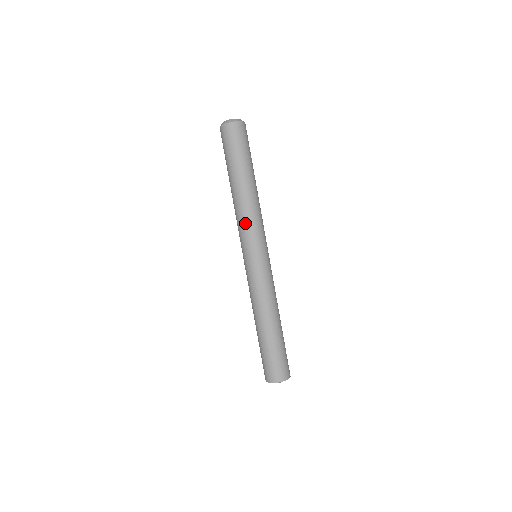
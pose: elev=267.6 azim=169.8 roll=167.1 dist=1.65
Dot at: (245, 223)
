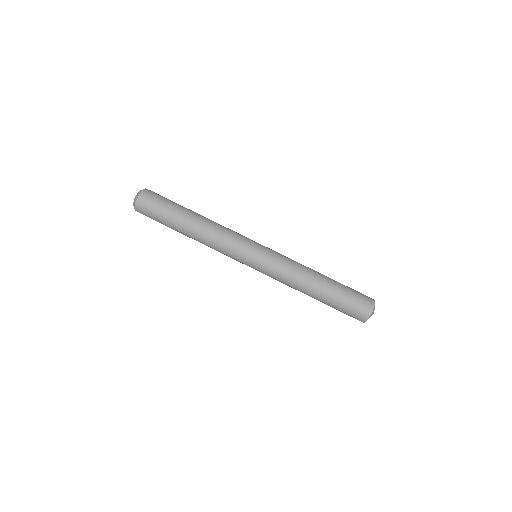
Dot at: (221, 250)
